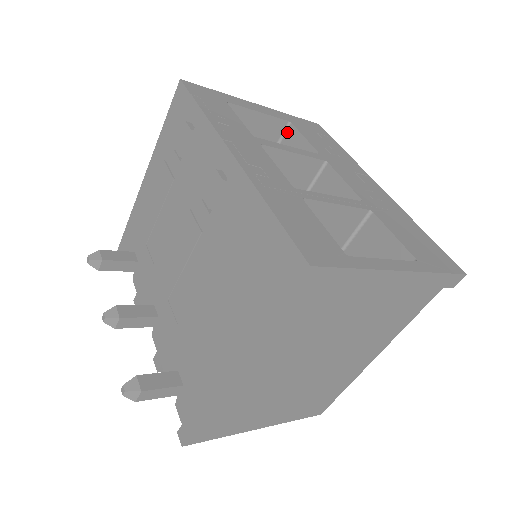
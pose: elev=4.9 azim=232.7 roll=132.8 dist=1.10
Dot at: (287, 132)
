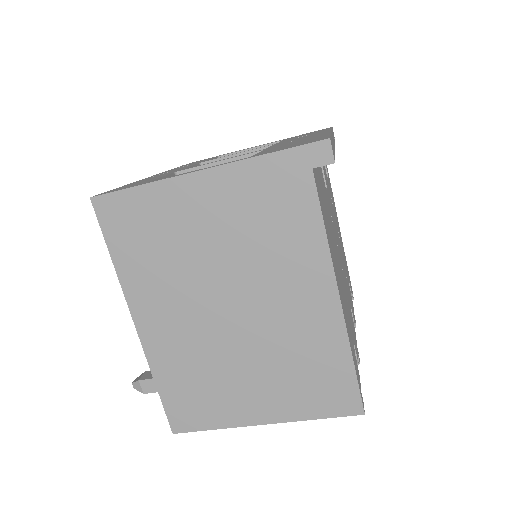
Dot at: occluded
